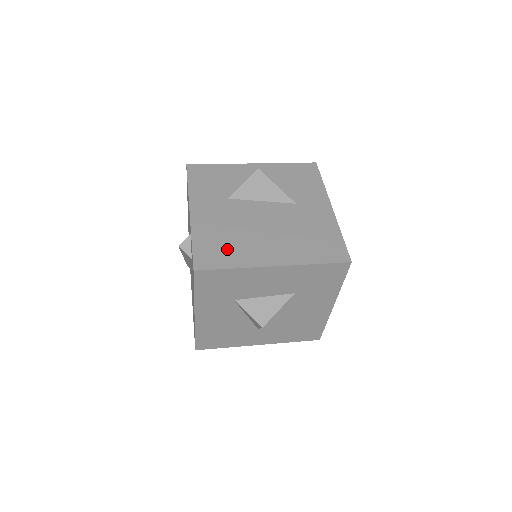
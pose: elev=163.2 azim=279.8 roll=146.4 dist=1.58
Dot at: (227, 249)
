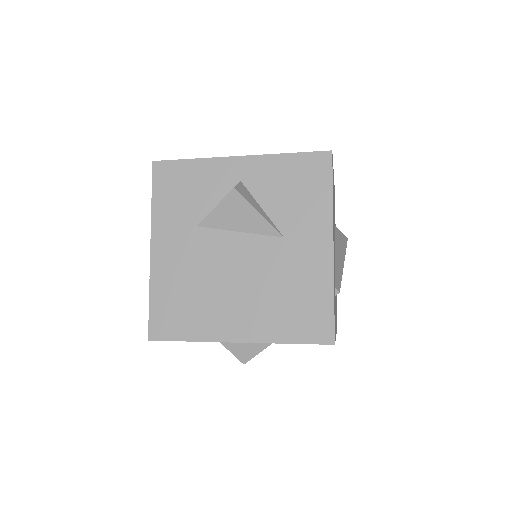
Dot at: (186, 312)
